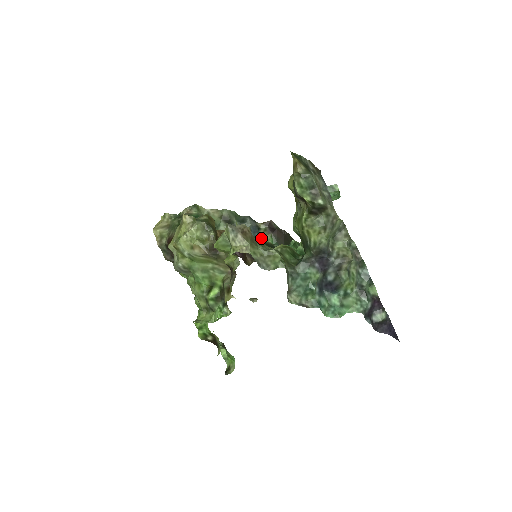
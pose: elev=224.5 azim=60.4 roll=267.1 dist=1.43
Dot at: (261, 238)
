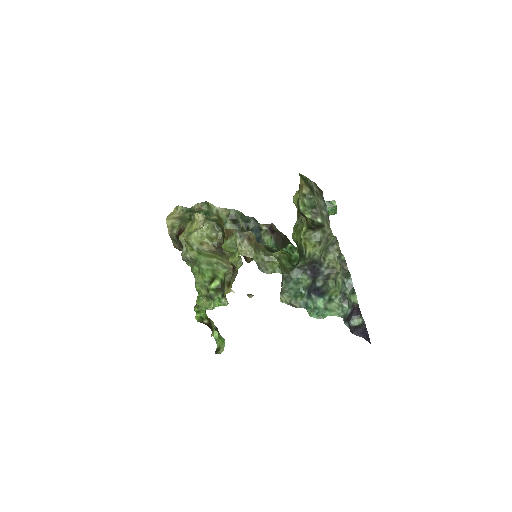
Dot at: (261, 237)
